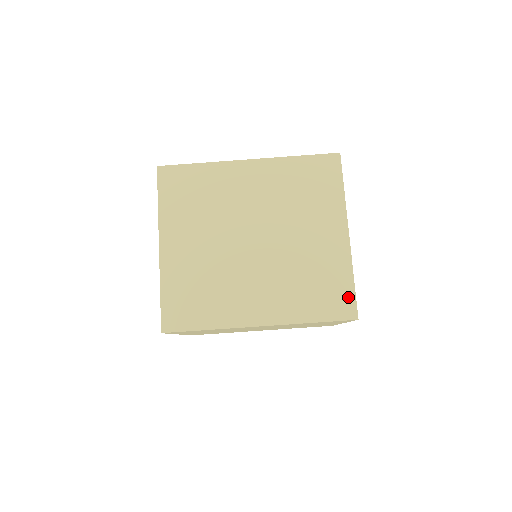
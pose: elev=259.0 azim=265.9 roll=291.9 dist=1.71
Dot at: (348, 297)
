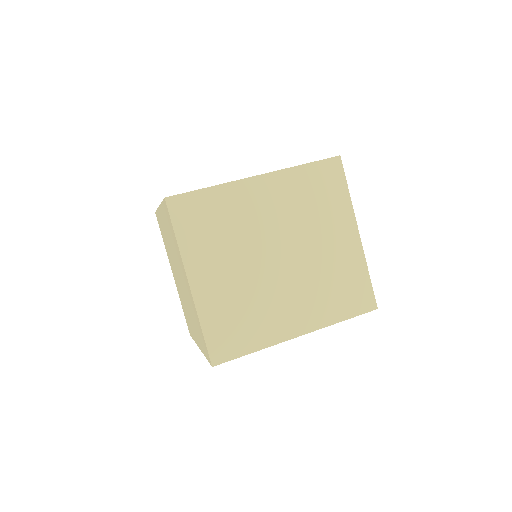
Dot at: occluded
